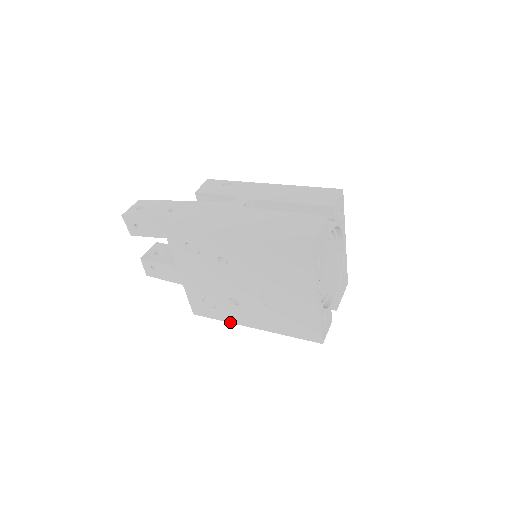
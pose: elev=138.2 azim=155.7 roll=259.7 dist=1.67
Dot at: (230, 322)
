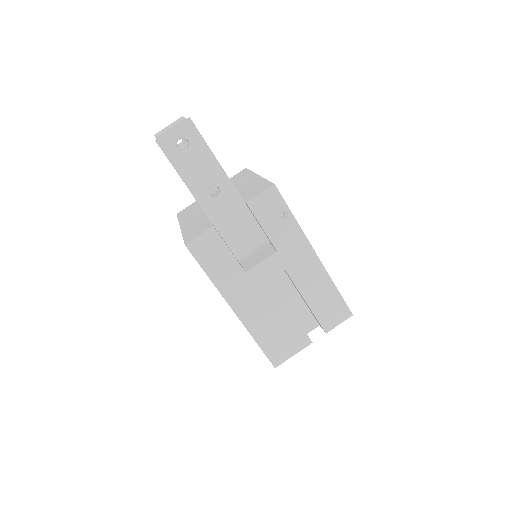
Dot at: occluded
